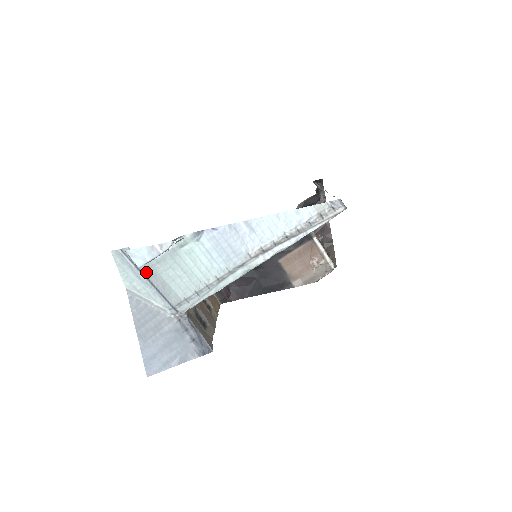
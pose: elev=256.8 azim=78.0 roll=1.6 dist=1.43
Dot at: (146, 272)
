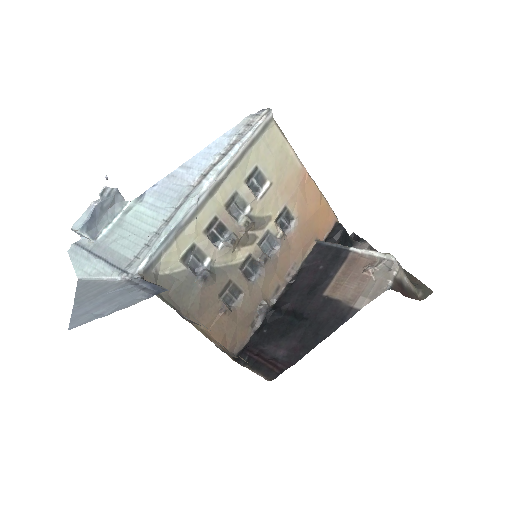
Dot at: (96, 251)
